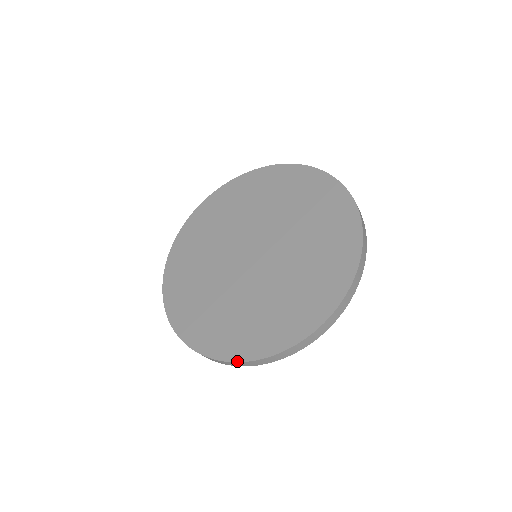
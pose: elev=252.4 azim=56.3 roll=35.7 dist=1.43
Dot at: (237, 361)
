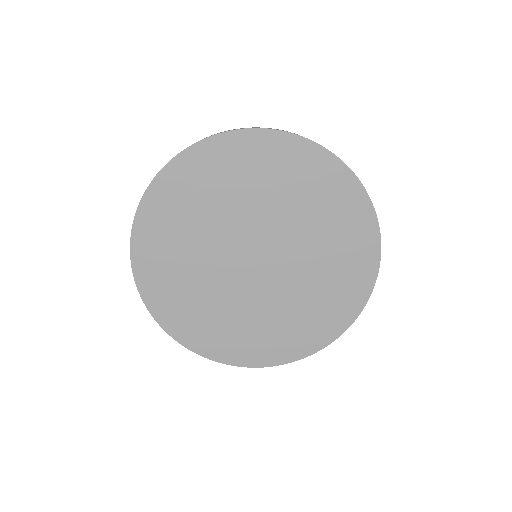
Dot at: (198, 354)
